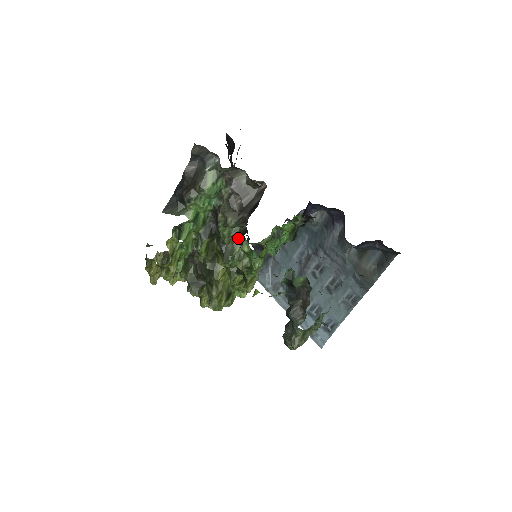
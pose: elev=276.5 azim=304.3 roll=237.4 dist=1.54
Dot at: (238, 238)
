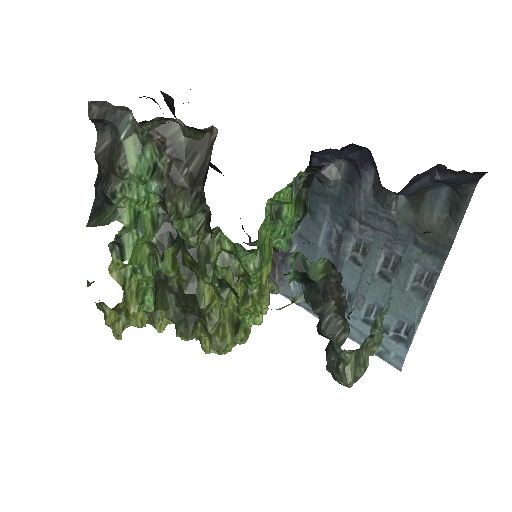
Dot at: (207, 231)
